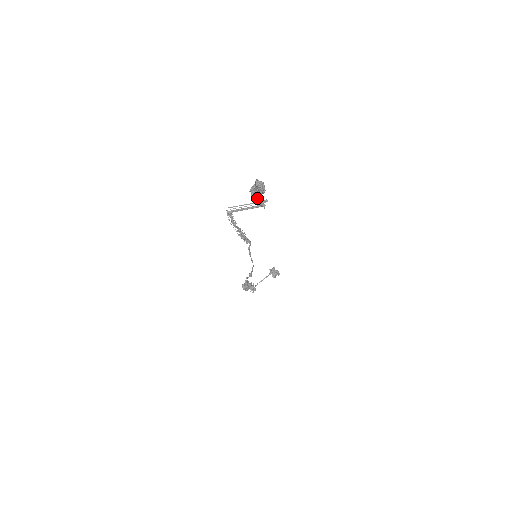
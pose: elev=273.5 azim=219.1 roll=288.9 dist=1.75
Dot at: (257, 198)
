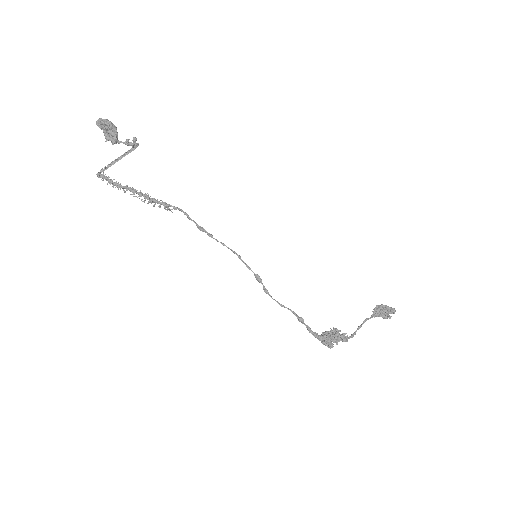
Dot at: occluded
